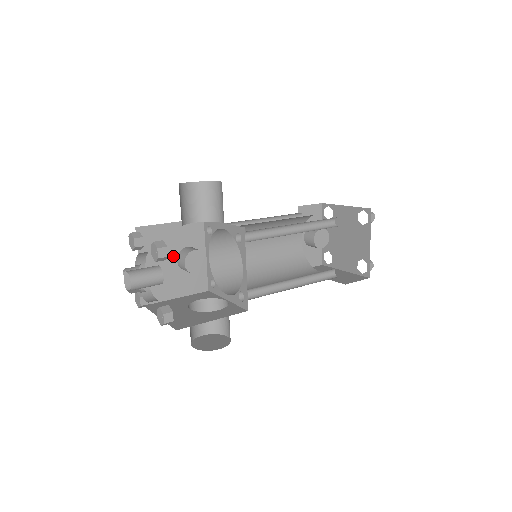
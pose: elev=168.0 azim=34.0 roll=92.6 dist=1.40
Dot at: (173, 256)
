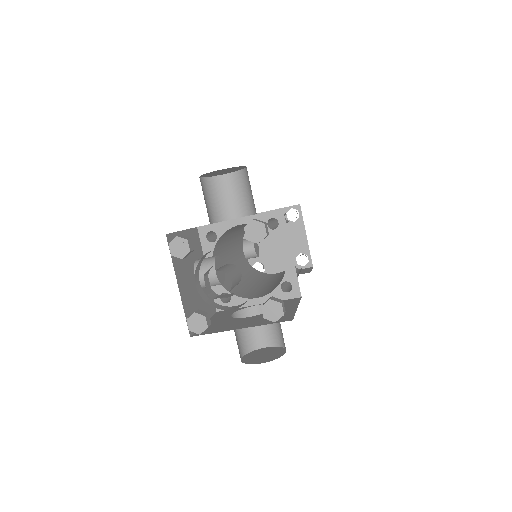
Dot at: (192, 271)
